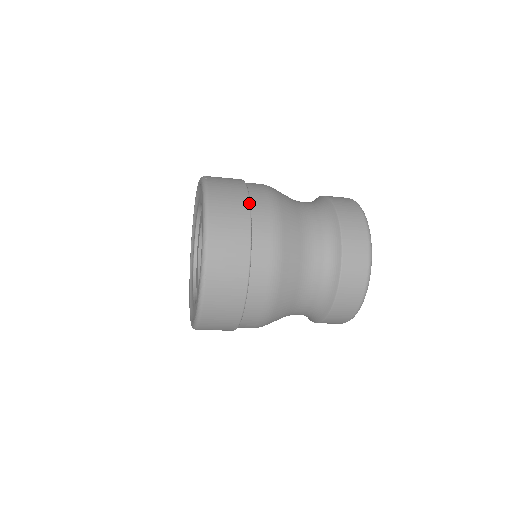
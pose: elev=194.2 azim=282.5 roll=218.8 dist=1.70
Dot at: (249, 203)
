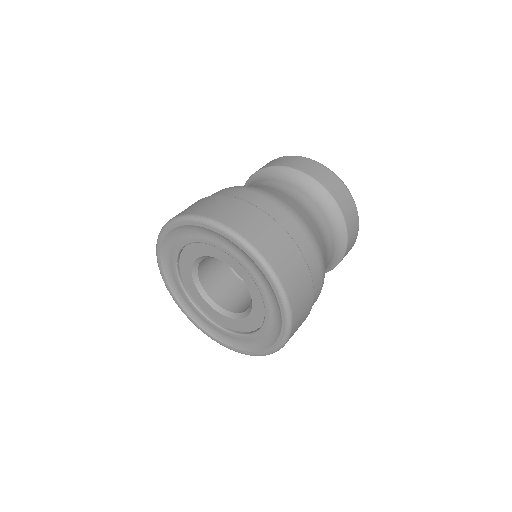
Dot at: occluded
